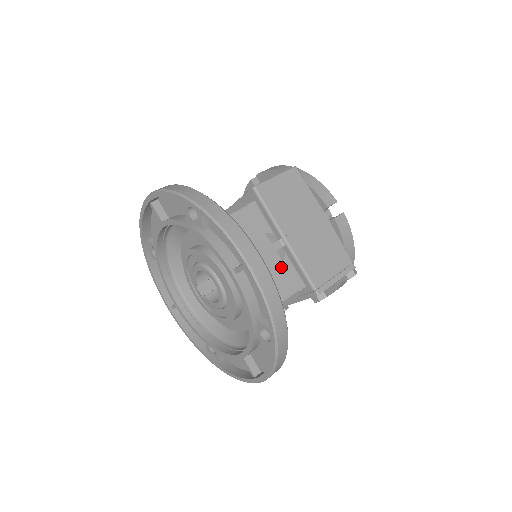
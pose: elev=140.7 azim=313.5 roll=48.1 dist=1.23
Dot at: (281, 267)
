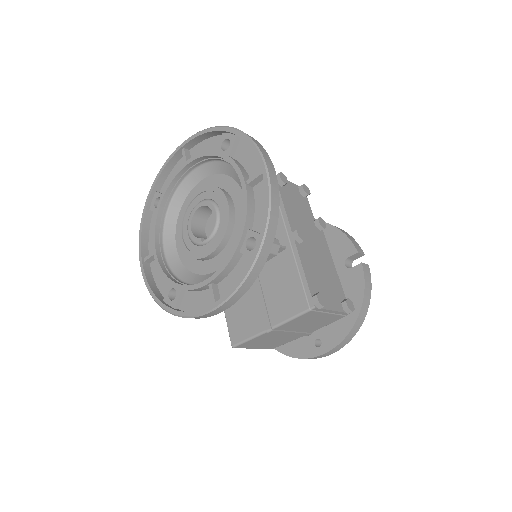
Dot at: occluded
